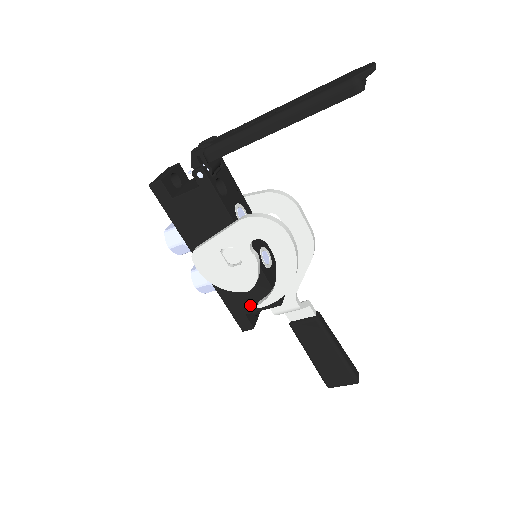
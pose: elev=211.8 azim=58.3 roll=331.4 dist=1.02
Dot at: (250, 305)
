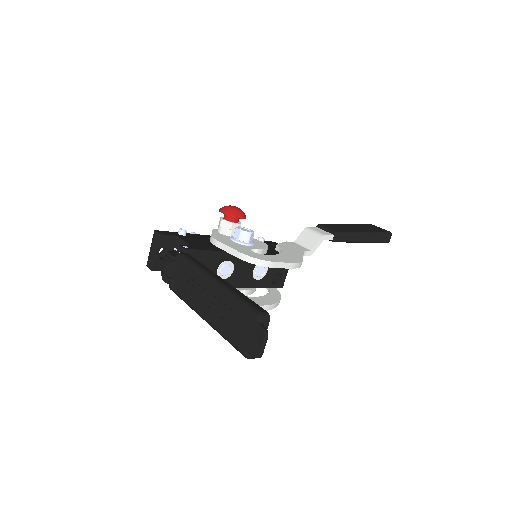
Dot at: occluded
